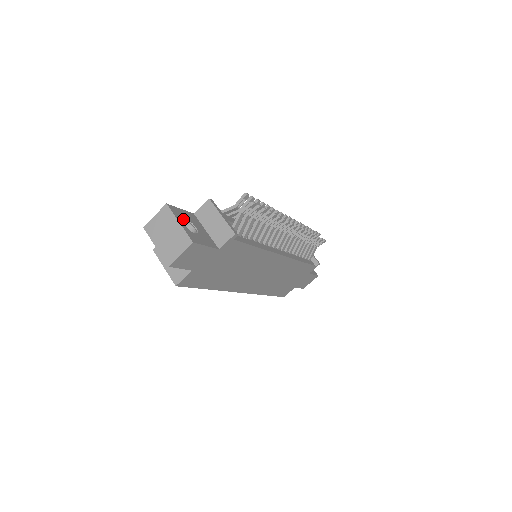
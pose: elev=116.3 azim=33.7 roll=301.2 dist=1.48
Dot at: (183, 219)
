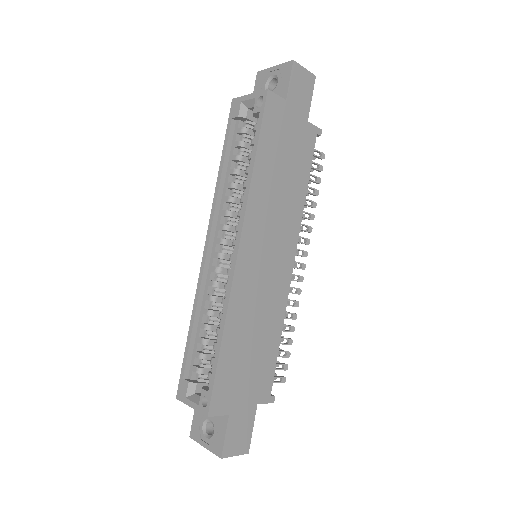
Dot at: occluded
